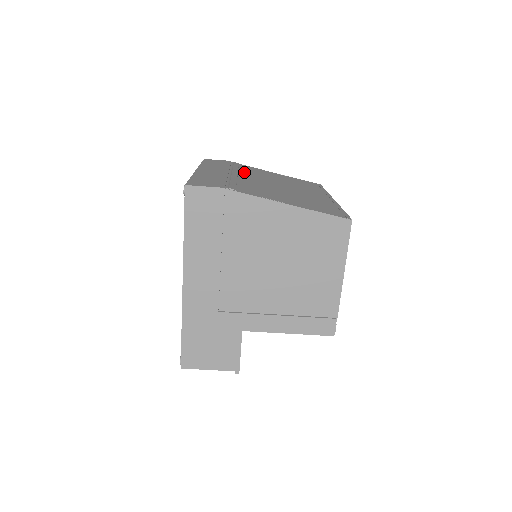
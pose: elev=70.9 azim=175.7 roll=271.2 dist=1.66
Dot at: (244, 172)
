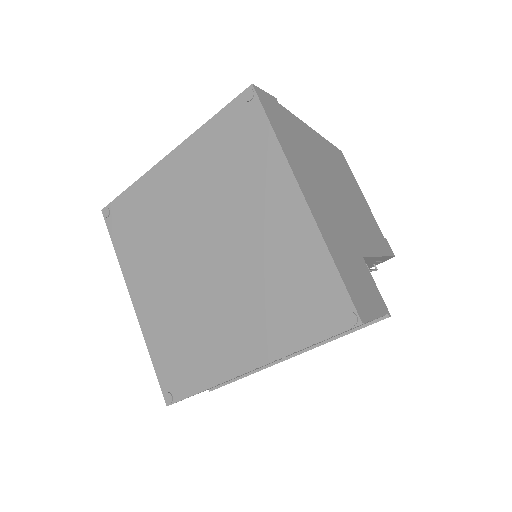
Dot at: occluded
